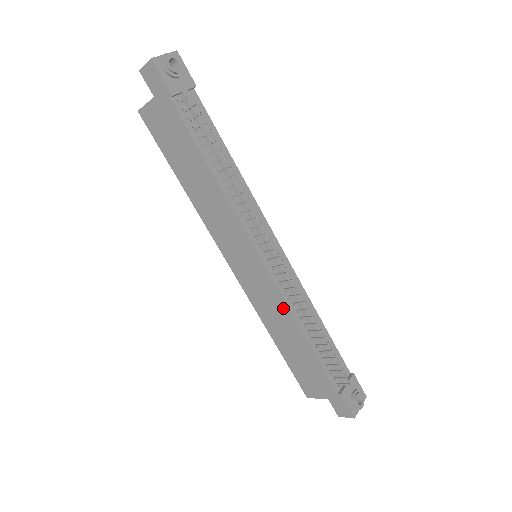
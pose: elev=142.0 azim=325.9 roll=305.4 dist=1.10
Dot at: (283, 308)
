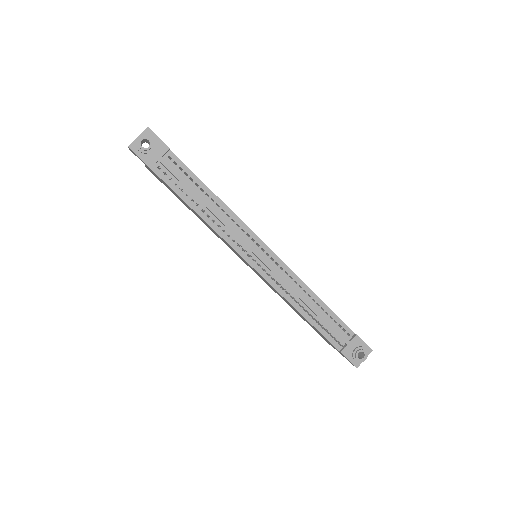
Dot at: (280, 295)
